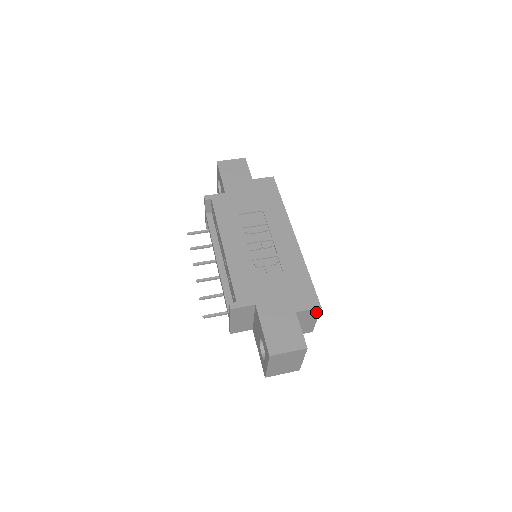
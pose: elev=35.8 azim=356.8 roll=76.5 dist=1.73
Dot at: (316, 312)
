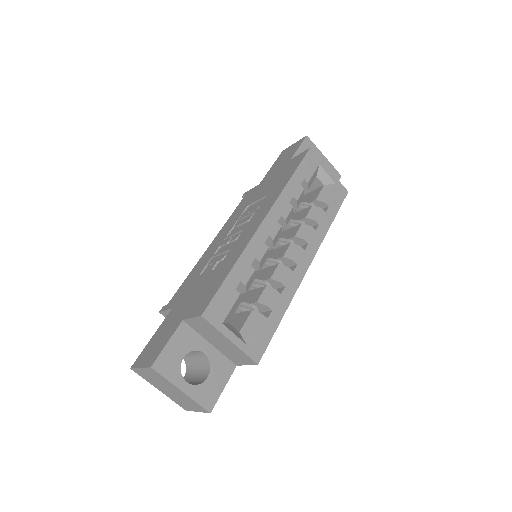
Dot at: (208, 324)
